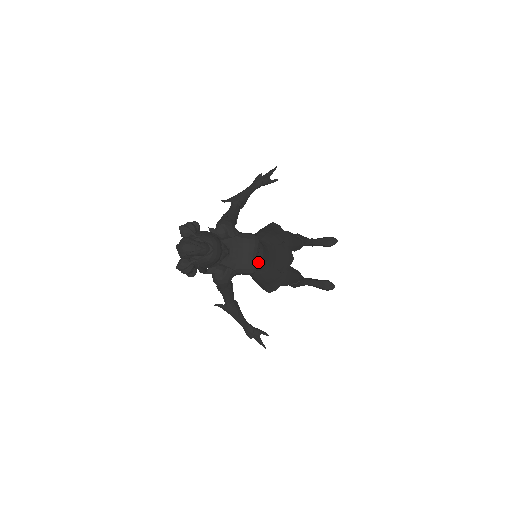
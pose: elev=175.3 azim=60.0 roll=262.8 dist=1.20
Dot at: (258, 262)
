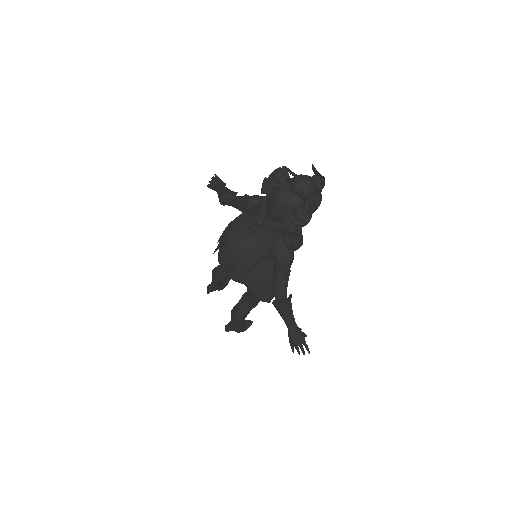
Dot at: occluded
